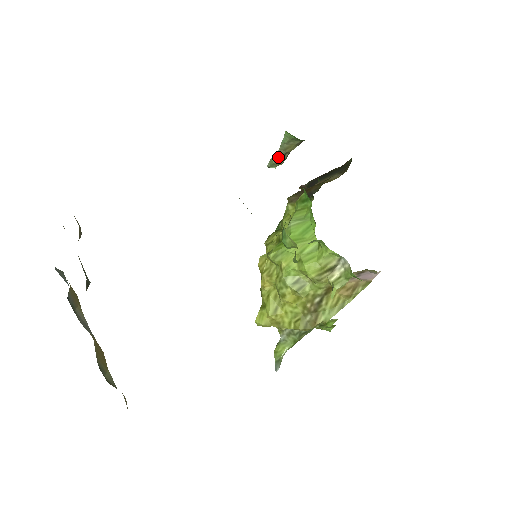
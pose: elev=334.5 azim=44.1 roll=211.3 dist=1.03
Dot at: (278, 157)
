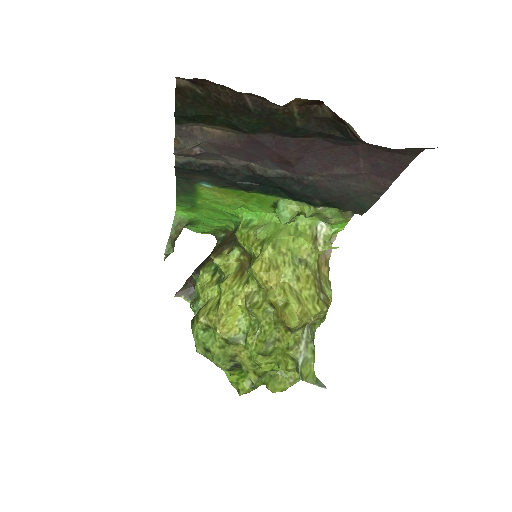
Dot at: (172, 241)
